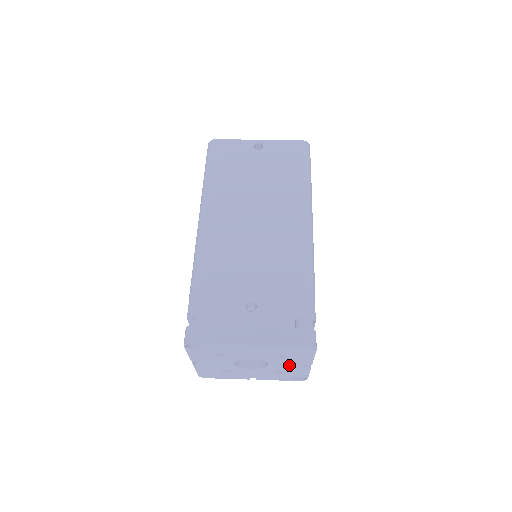
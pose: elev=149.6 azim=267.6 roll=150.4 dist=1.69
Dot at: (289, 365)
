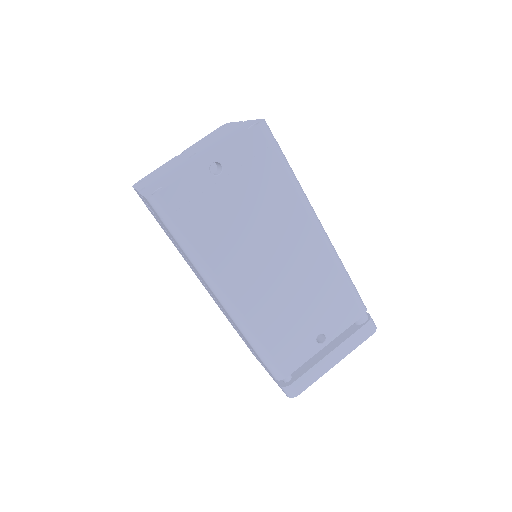
Dot at: occluded
